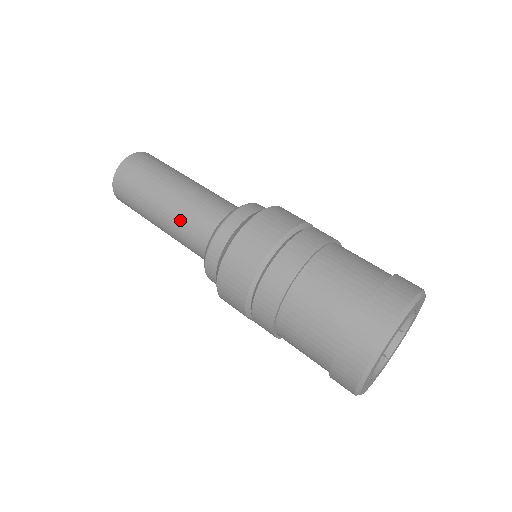
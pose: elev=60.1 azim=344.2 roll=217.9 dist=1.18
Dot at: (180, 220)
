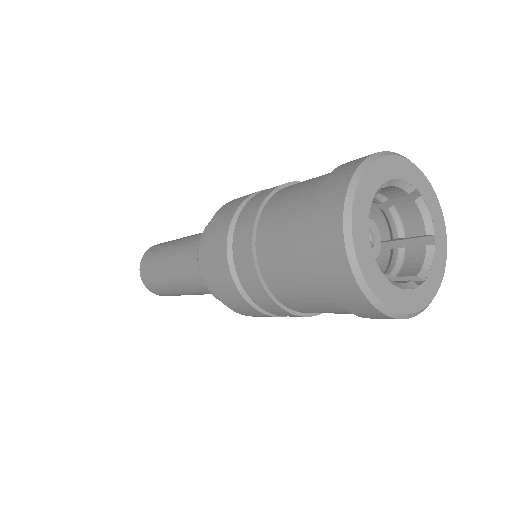
Dot at: (191, 285)
